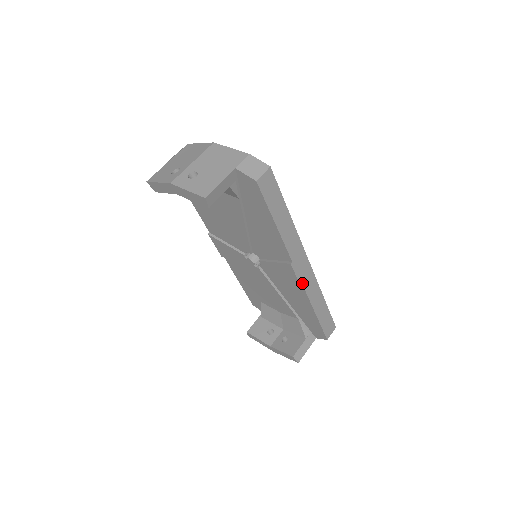
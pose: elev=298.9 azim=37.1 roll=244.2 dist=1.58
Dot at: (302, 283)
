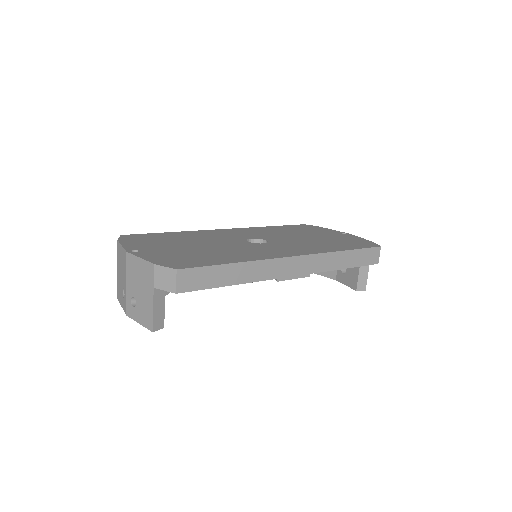
Dot at: (305, 274)
